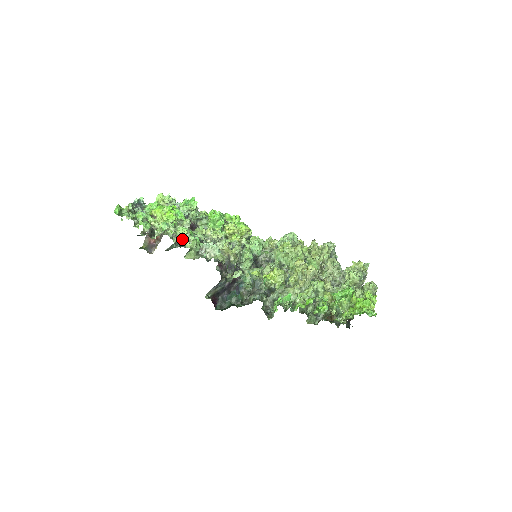
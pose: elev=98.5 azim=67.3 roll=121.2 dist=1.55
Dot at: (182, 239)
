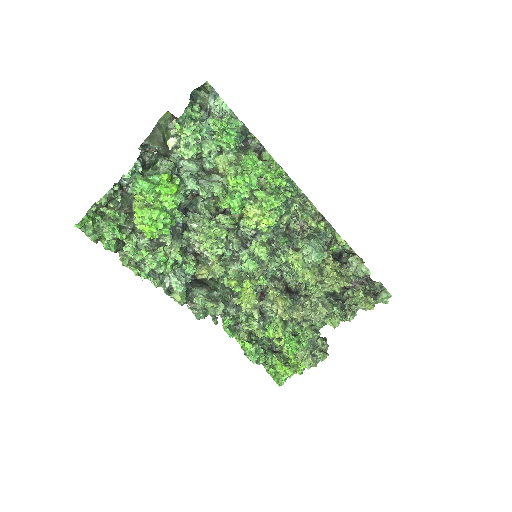
Dot at: (144, 278)
